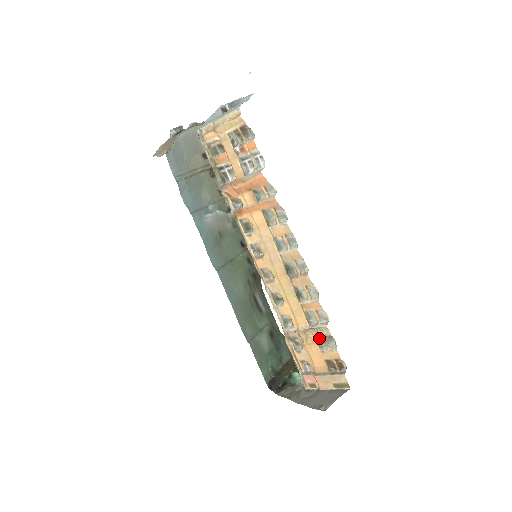
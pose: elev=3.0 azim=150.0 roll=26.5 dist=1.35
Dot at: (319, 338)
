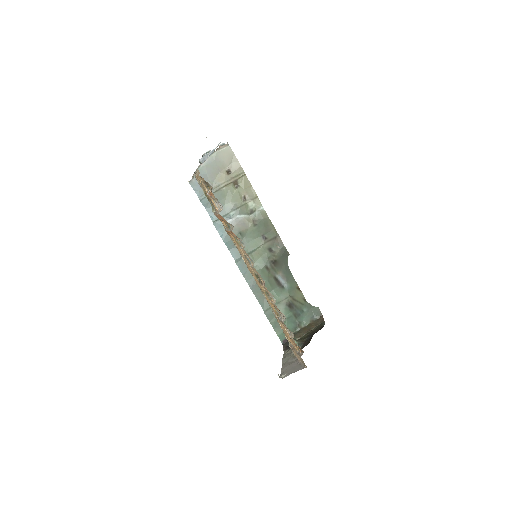
Dot at: occluded
